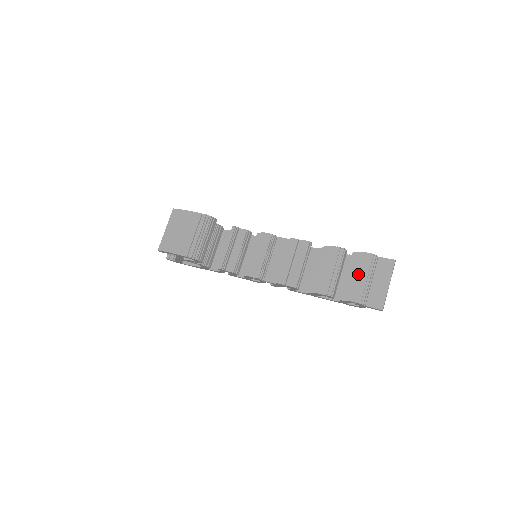
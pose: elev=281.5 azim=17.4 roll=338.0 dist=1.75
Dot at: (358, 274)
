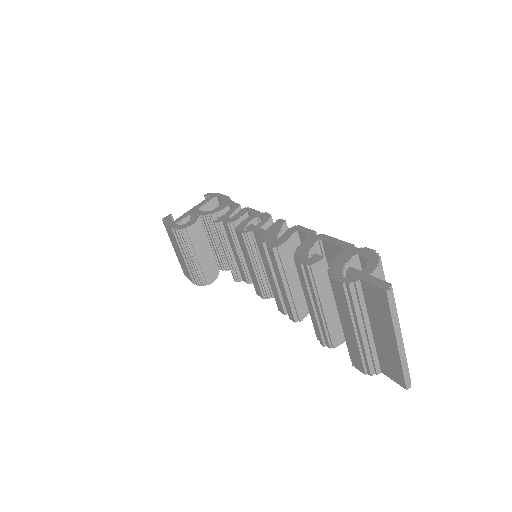
Dot at: (340, 320)
